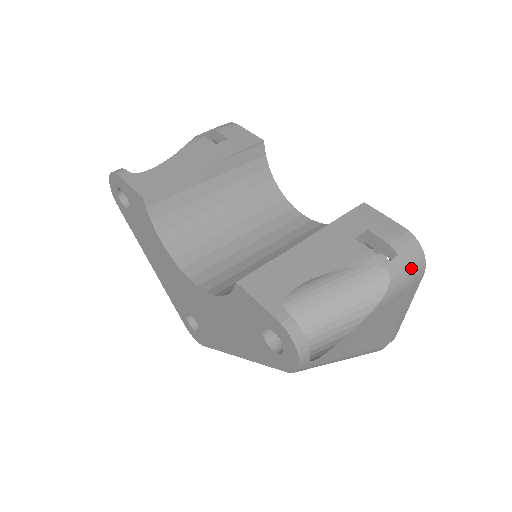
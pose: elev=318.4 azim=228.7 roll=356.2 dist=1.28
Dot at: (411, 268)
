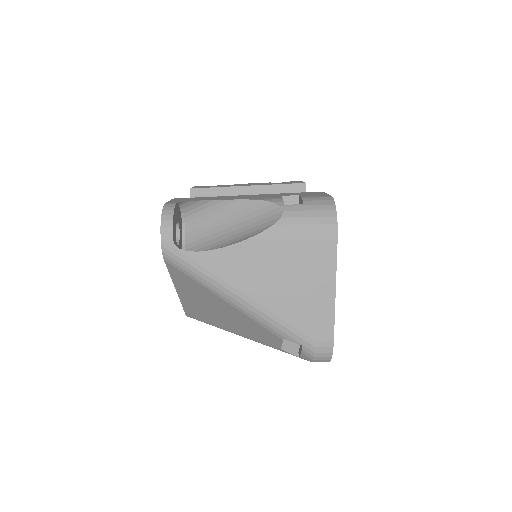
Dot at: (313, 218)
